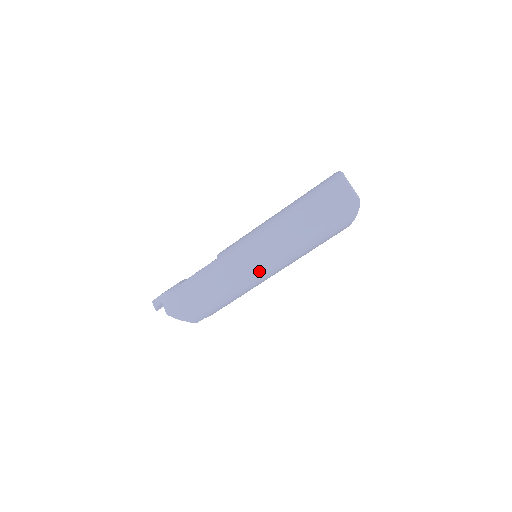
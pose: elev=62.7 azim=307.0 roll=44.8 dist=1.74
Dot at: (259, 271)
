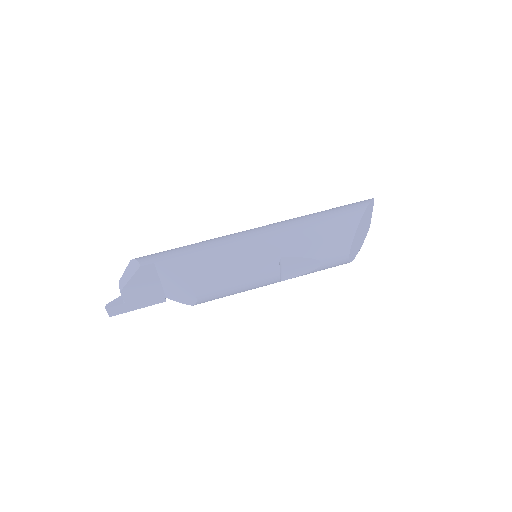
Dot at: (250, 230)
